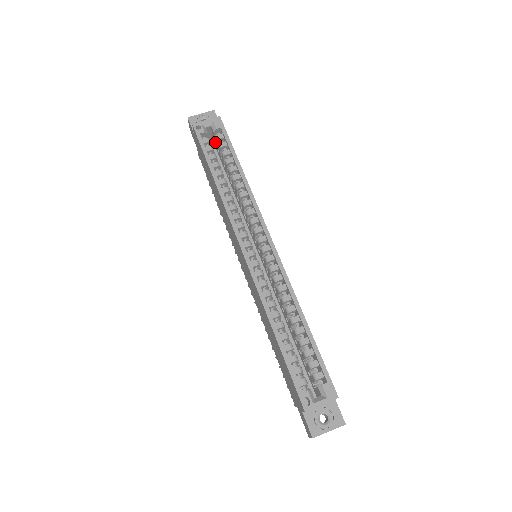
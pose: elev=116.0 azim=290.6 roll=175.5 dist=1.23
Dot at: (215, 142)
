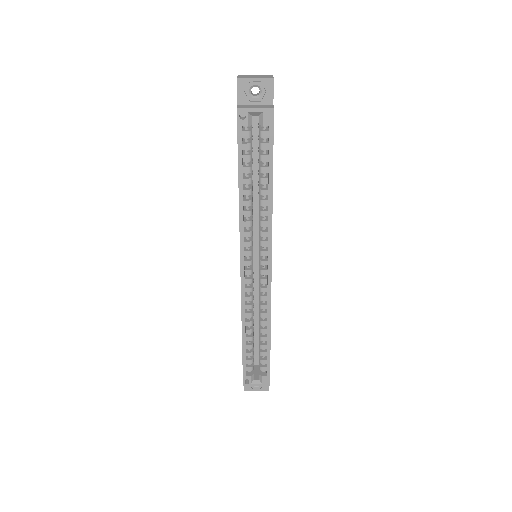
Dot at: (259, 127)
